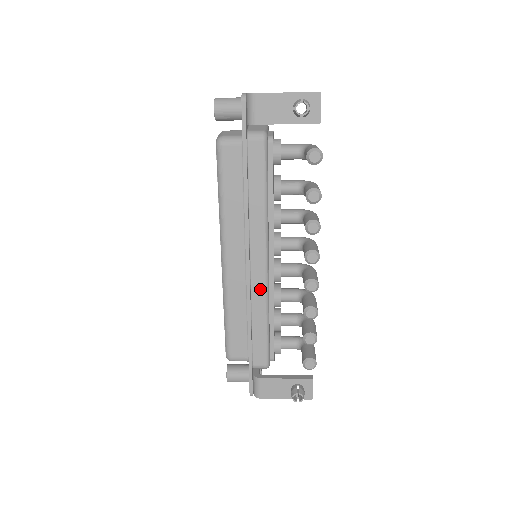
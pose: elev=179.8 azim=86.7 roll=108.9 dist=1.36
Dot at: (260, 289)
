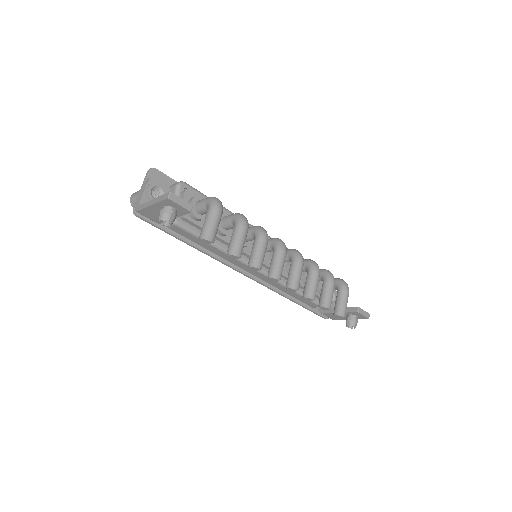
Dot at: (271, 281)
